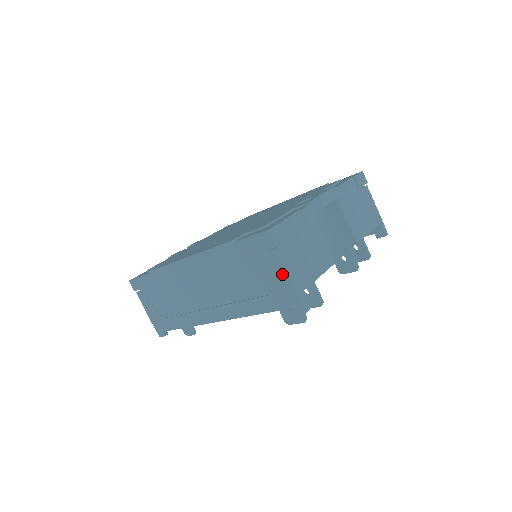
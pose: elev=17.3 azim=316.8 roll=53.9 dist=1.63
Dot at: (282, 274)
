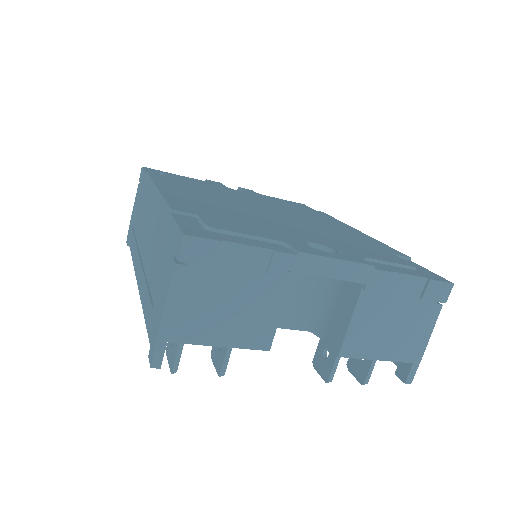
Dot at: (164, 299)
